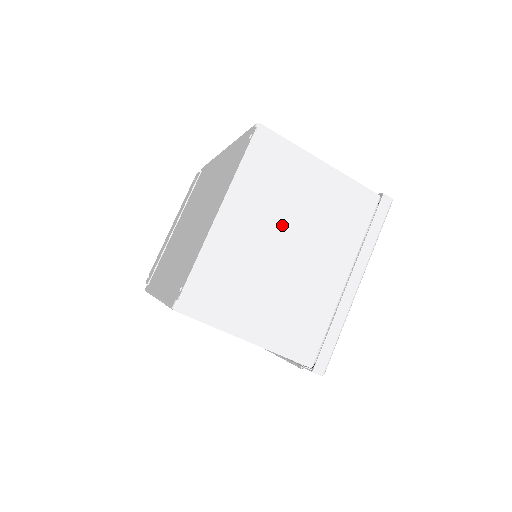
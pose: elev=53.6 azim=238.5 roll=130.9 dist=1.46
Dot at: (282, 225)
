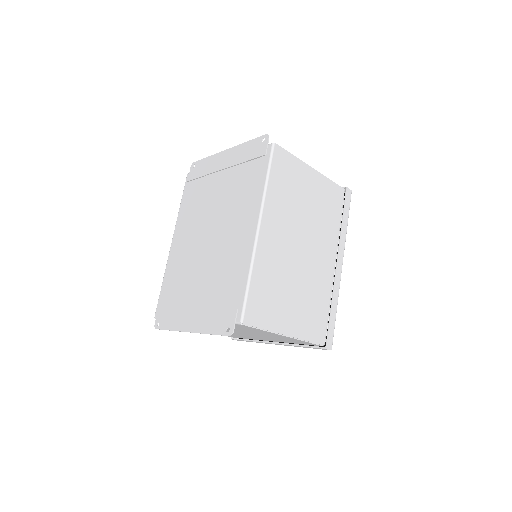
Dot at: (238, 331)
